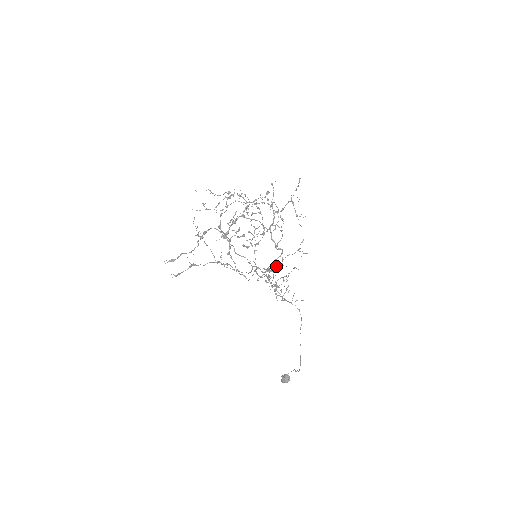
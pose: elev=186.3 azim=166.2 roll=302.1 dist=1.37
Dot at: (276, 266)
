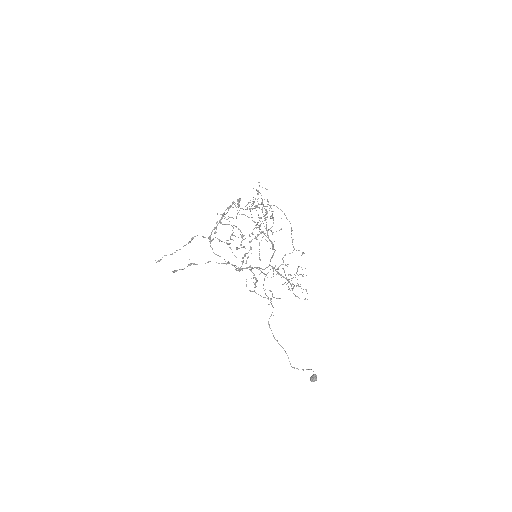
Dot at: occluded
